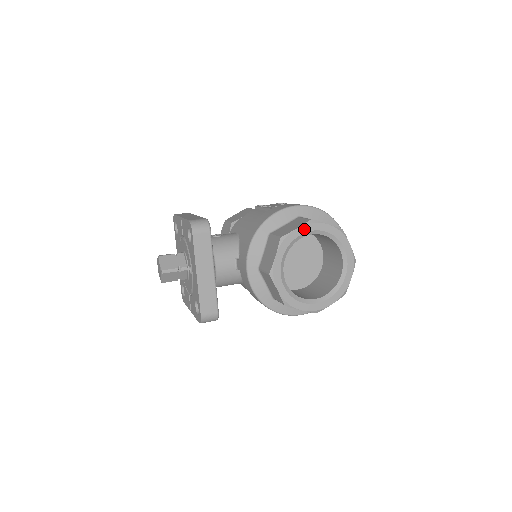
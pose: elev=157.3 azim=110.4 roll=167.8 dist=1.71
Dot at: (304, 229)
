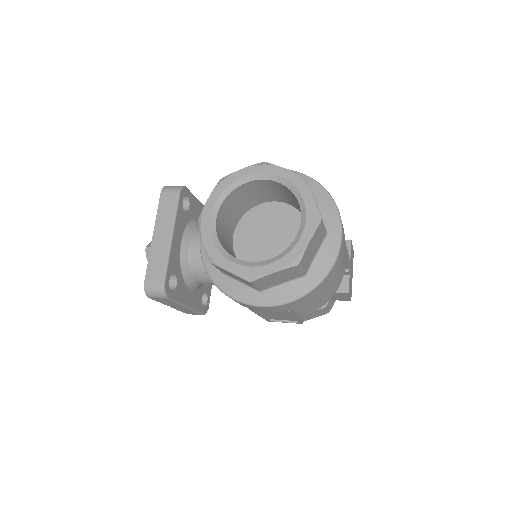
Dot at: (250, 171)
